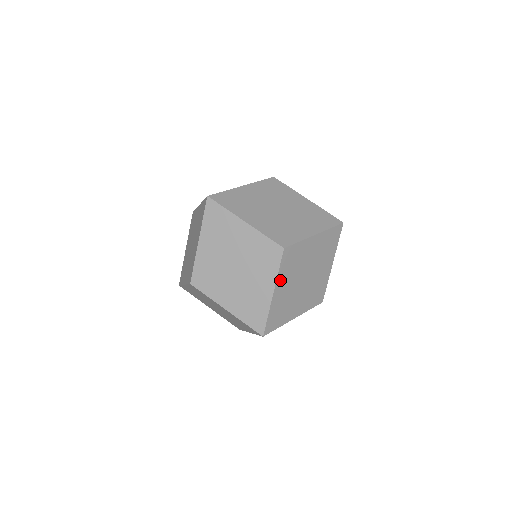
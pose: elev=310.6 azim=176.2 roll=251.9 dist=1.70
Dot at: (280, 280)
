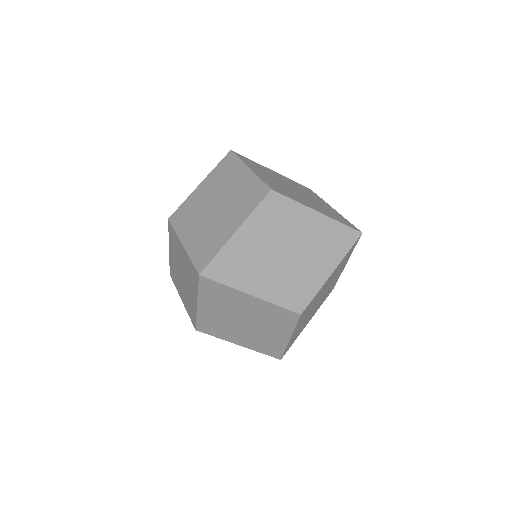
Dot at: (252, 223)
